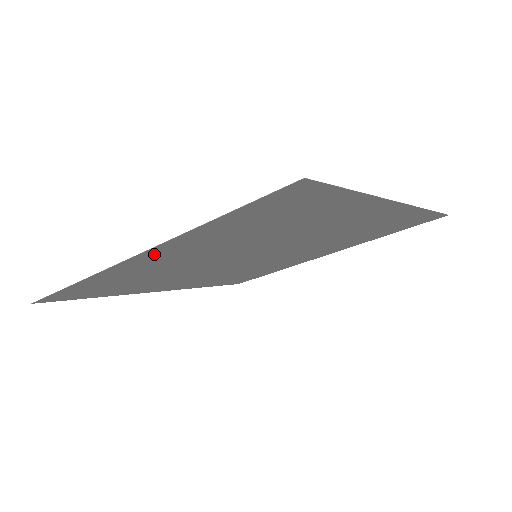
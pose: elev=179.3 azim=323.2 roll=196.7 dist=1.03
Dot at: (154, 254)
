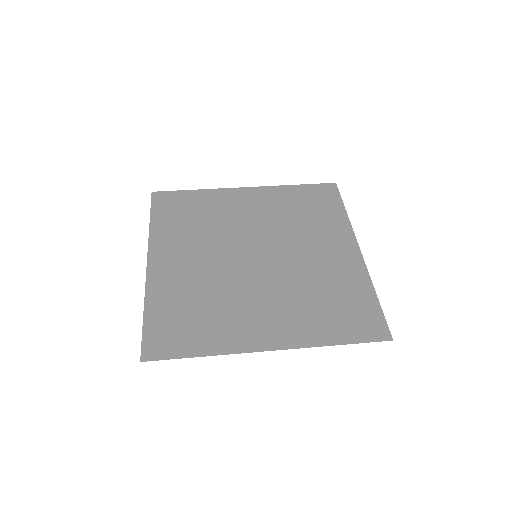
Dot at: (276, 339)
